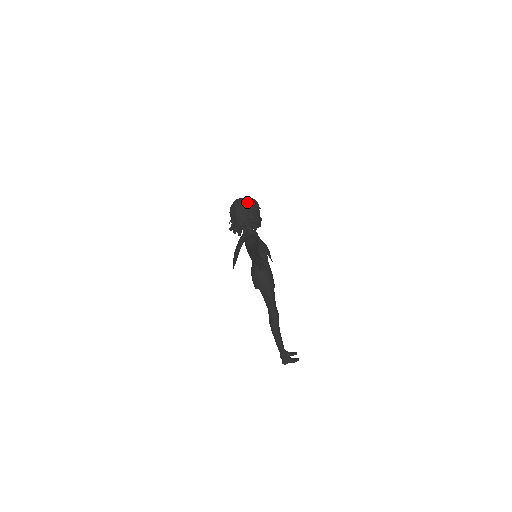
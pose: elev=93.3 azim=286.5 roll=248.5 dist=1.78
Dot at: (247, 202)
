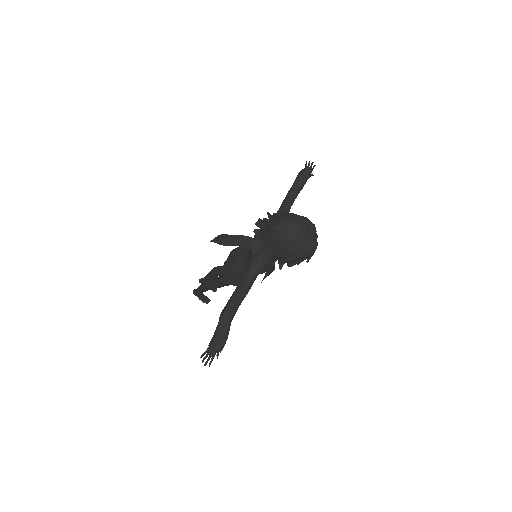
Dot at: (301, 249)
